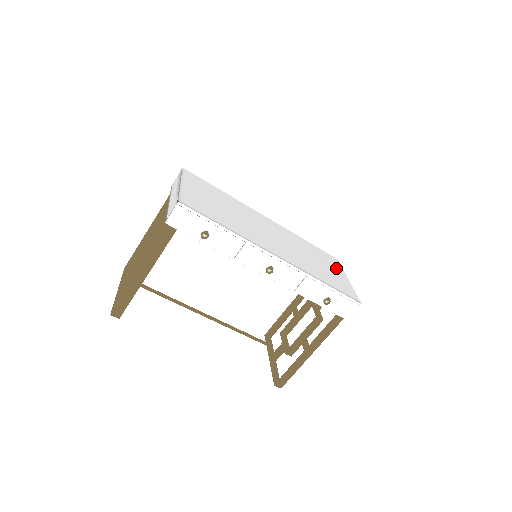
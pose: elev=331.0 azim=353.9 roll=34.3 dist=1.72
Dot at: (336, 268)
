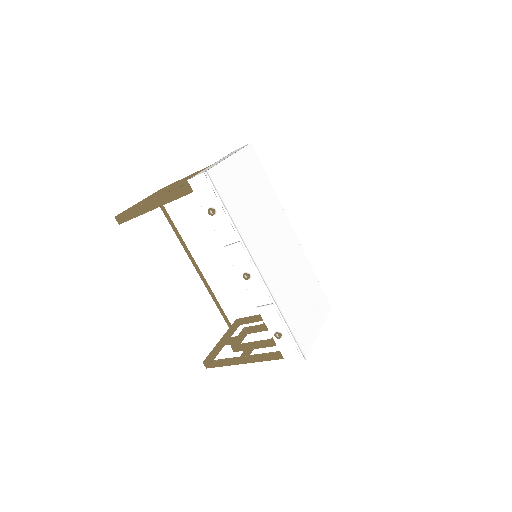
Dot at: (318, 315)
